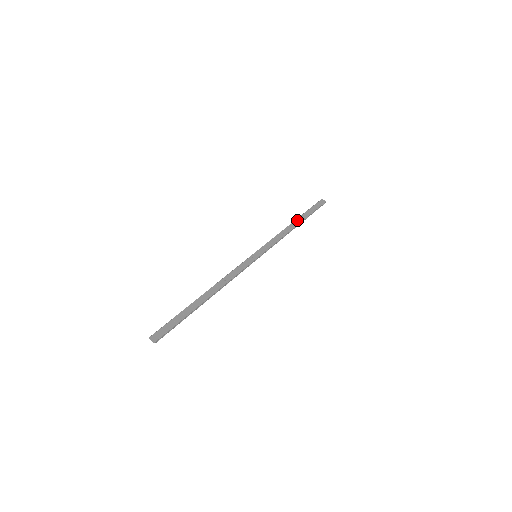
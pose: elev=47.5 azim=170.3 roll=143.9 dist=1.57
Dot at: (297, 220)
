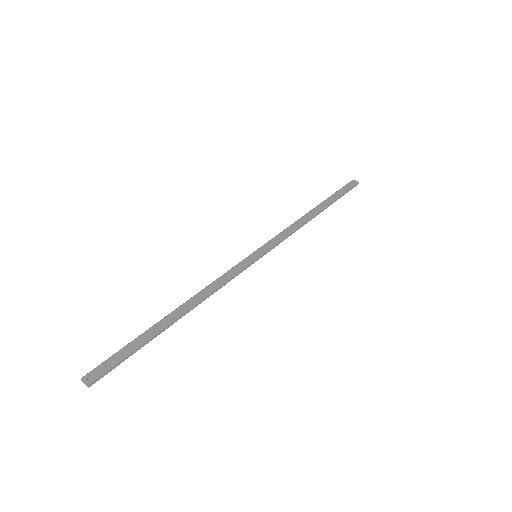
Dot at: (317, 207)
